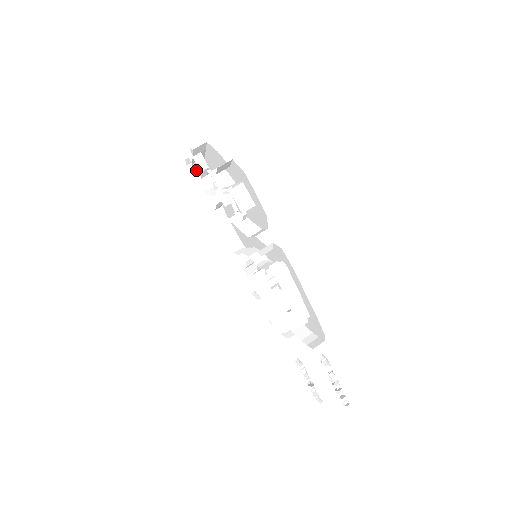
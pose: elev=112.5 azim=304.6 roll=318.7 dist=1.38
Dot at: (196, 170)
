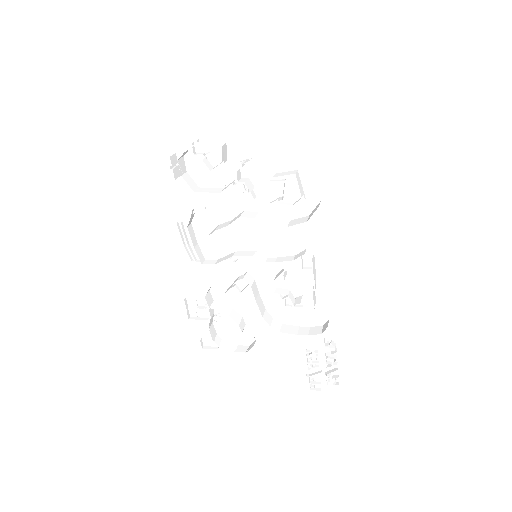
Dot at: (206, 163)
